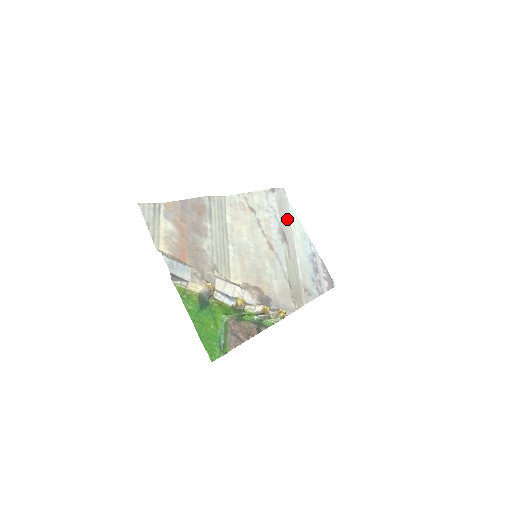
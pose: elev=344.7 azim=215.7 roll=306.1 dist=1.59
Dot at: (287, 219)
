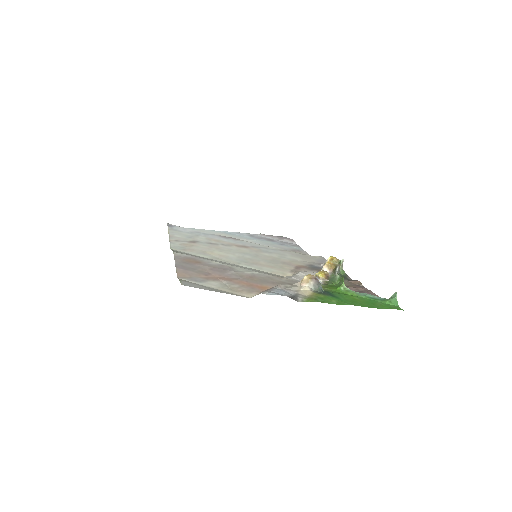
Dot at: occluded
